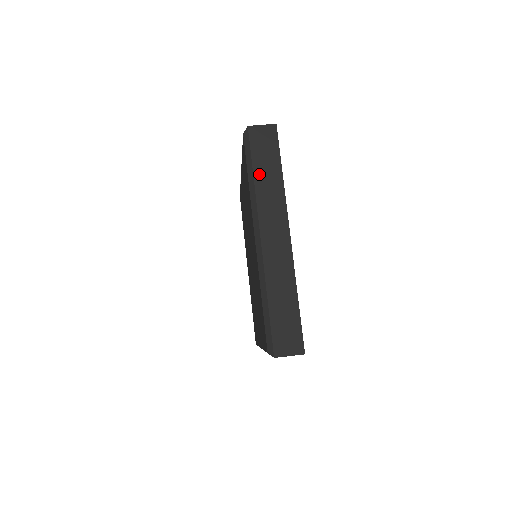
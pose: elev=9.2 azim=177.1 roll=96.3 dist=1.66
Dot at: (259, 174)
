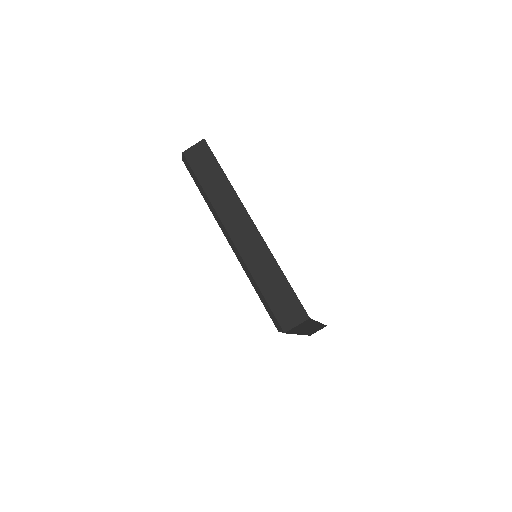
Dot at: (207, 186)
